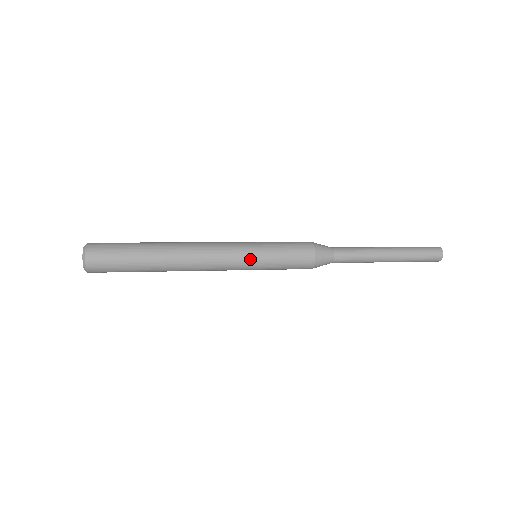
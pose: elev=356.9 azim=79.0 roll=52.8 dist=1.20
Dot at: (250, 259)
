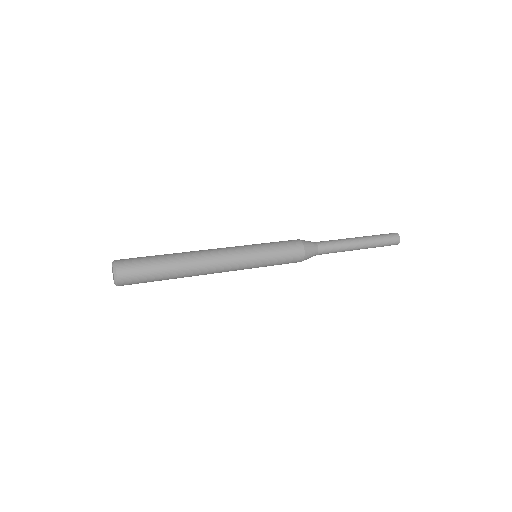
Dot at: (253, 259)
